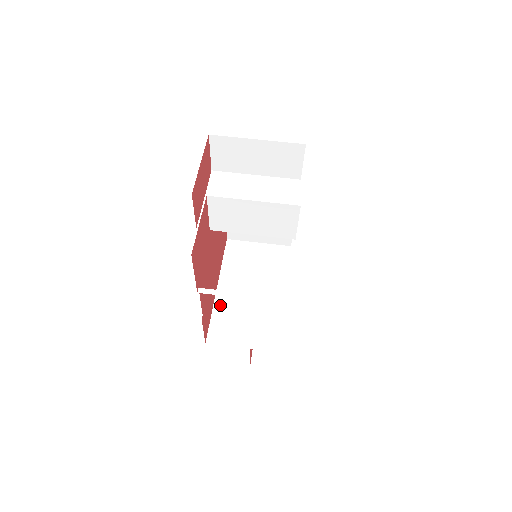
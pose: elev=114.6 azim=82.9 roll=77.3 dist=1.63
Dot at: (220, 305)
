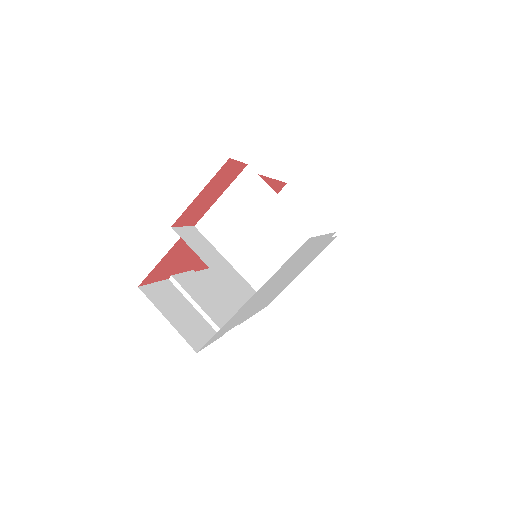
Dot at: occluded
